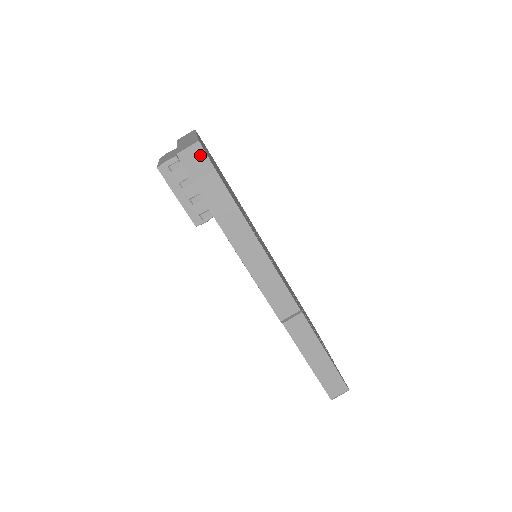
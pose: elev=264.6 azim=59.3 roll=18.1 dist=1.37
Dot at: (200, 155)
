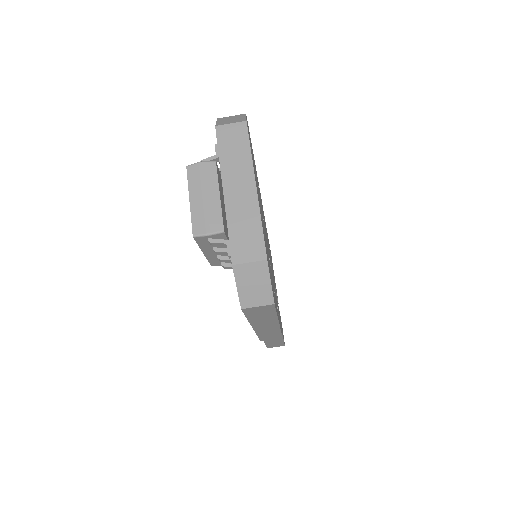
Dot at: (262, 280)
